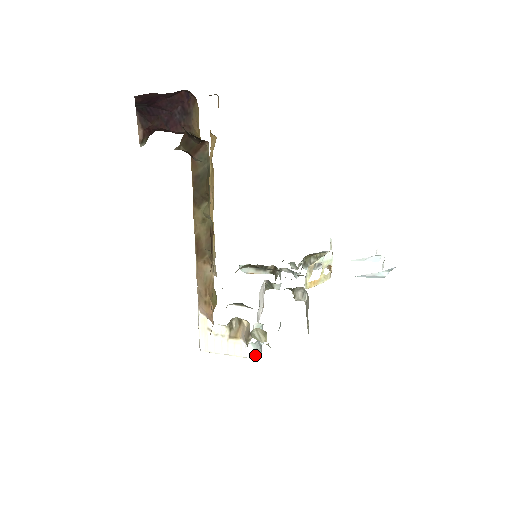
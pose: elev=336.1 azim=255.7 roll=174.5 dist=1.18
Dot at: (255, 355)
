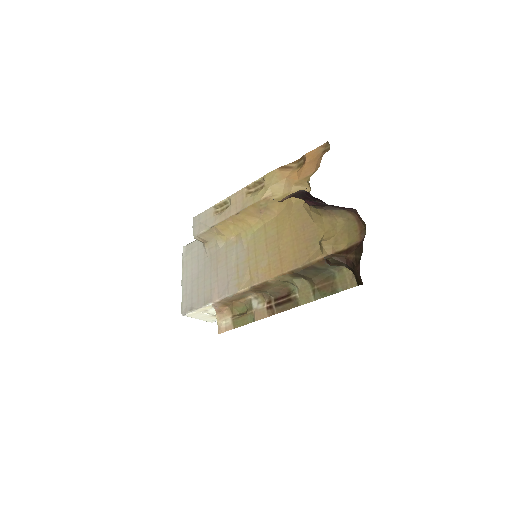
Dot at: occluded
